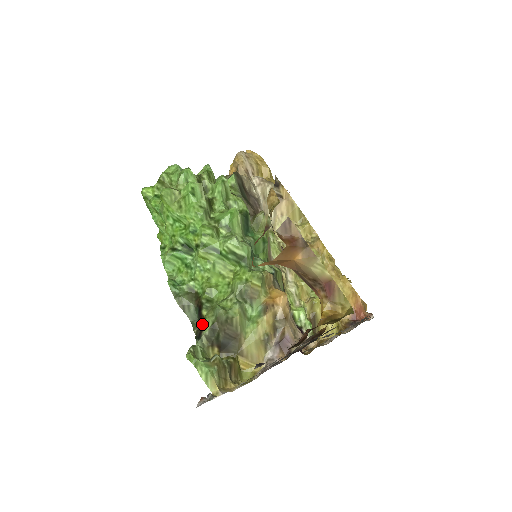
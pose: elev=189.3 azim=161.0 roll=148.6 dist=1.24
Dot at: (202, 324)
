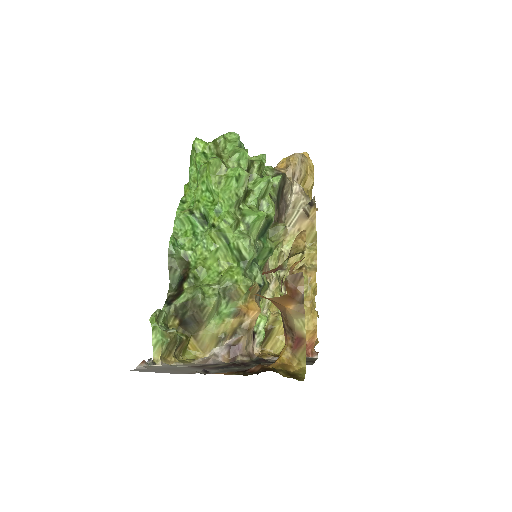
Dot at: (178, 293)
